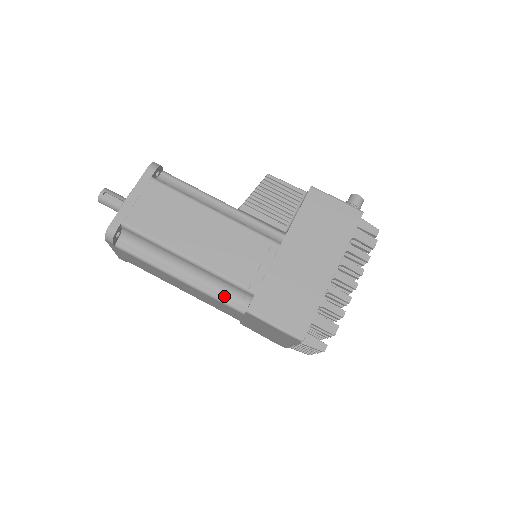
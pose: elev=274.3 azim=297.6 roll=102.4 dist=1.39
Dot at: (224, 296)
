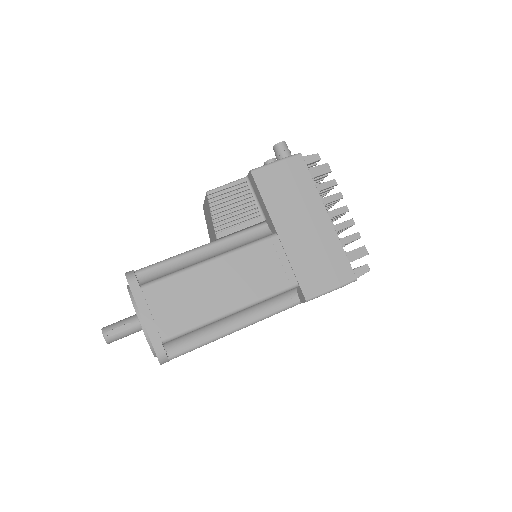
Dot at: (277, 307)
